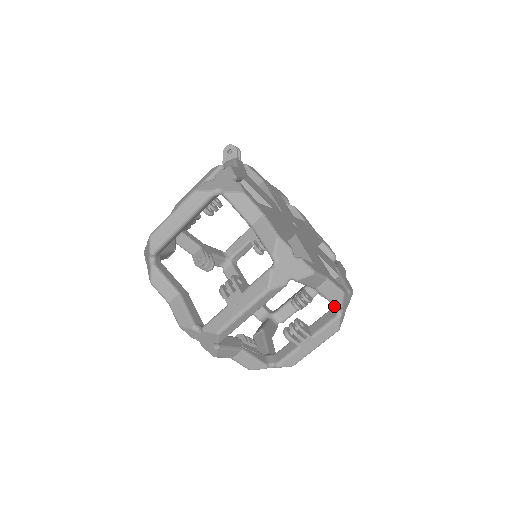
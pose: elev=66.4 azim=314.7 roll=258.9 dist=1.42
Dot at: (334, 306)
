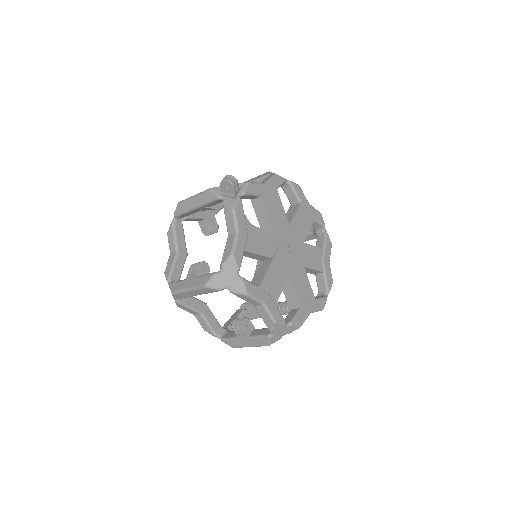
Dot at: occluded
